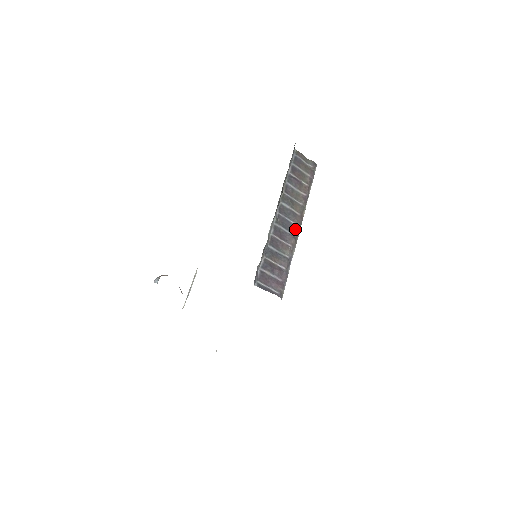
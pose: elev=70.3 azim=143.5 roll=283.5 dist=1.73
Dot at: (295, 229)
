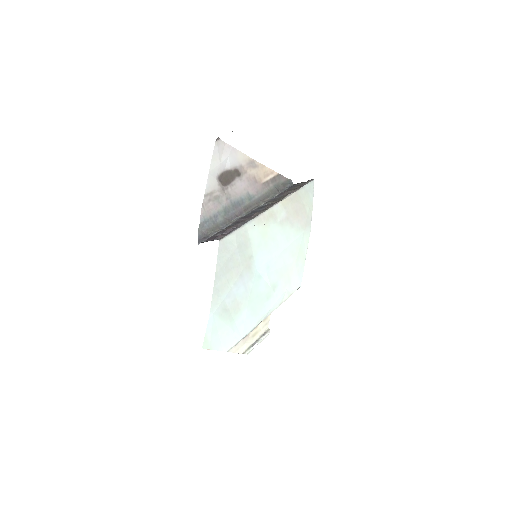
Dot at: occluded
